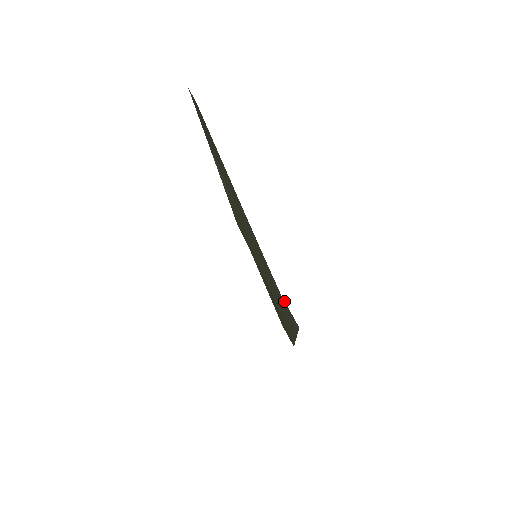
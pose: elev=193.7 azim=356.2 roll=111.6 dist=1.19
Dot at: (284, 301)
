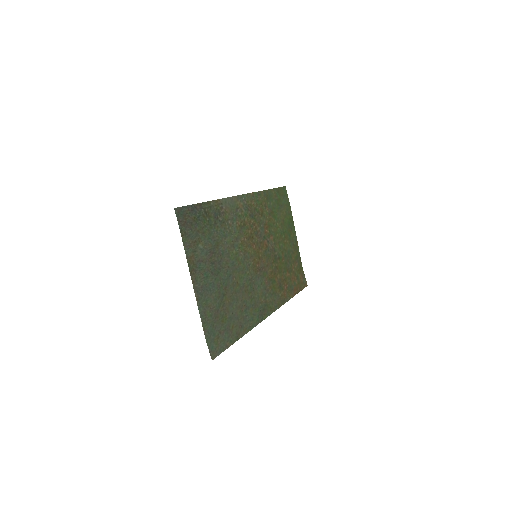
Dot at: (208, 345)
